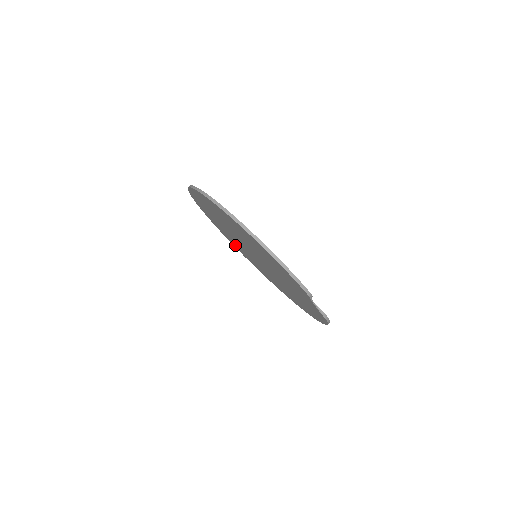
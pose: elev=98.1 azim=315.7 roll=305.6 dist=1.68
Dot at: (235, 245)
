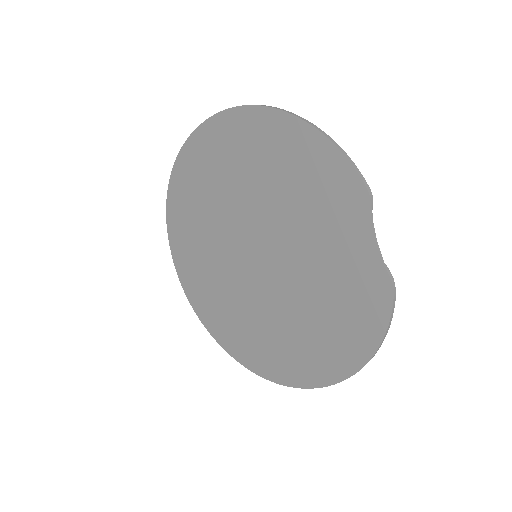
Dot at: (209, 310)
